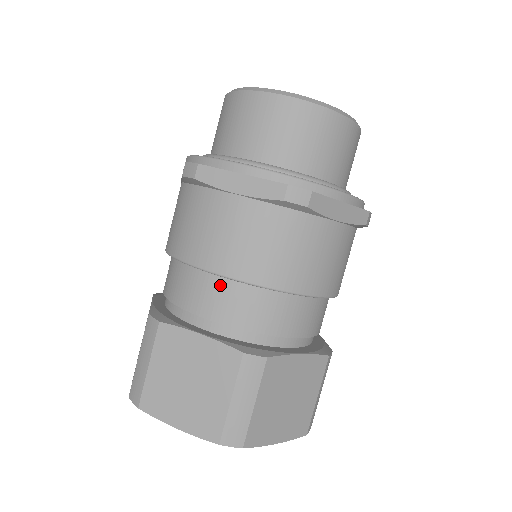
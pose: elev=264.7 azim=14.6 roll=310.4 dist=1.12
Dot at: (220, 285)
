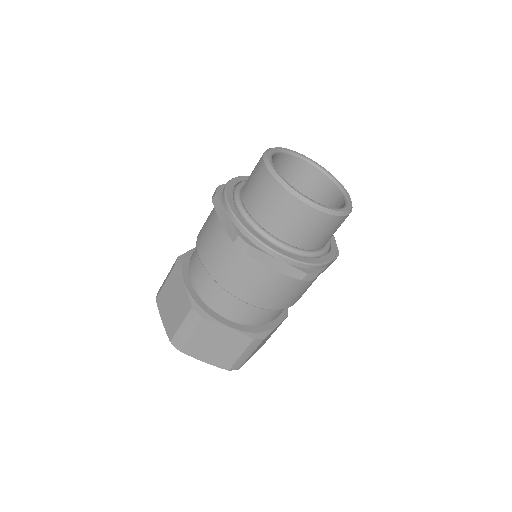
Dot at: (202, 265)
